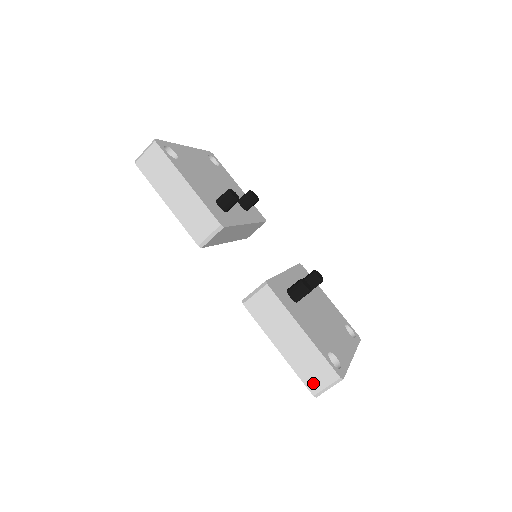
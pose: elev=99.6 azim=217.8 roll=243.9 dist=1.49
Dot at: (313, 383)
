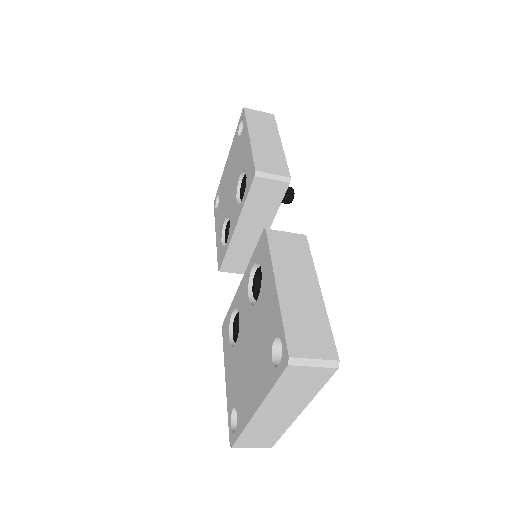
Dot at: (299, 343)
